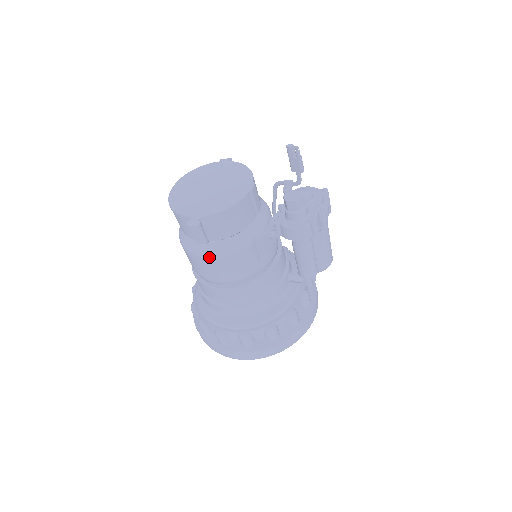
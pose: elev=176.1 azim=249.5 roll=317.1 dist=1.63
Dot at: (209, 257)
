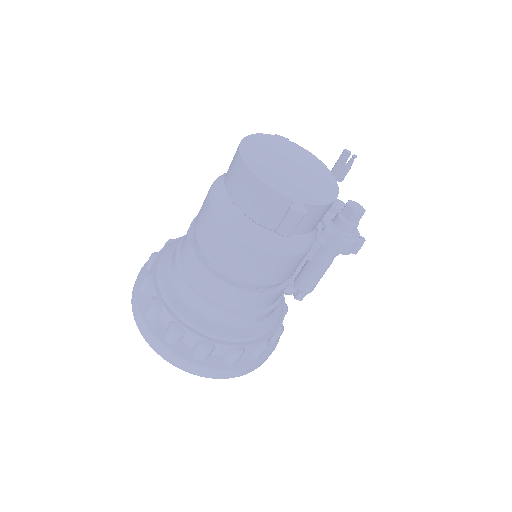
Dot at: (272, 252)
